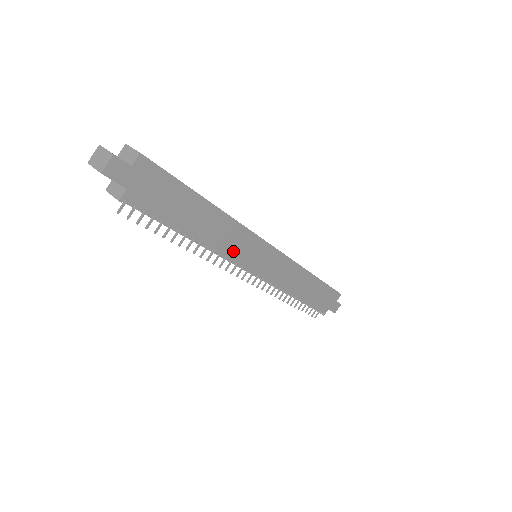
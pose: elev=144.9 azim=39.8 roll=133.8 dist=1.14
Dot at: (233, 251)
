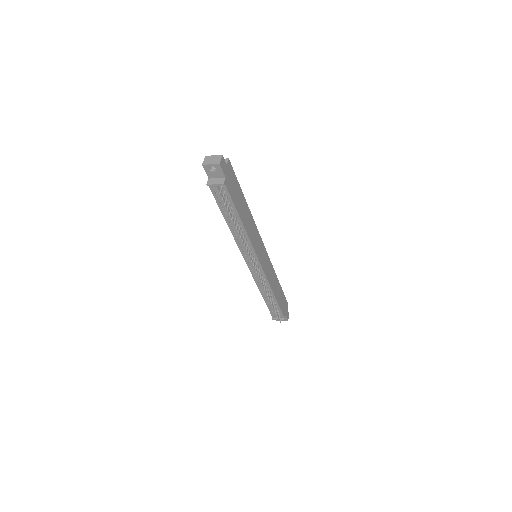
Dot at: (254, 242)
